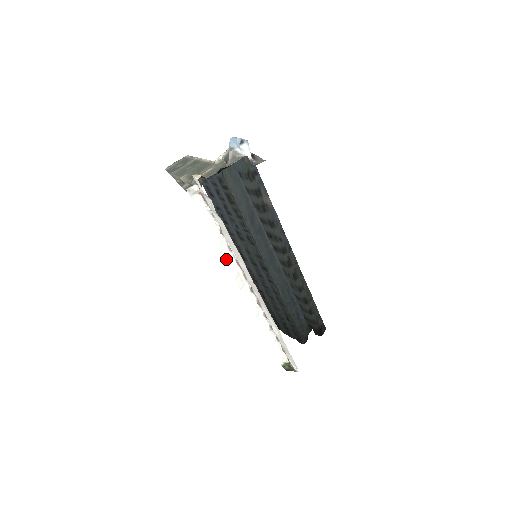
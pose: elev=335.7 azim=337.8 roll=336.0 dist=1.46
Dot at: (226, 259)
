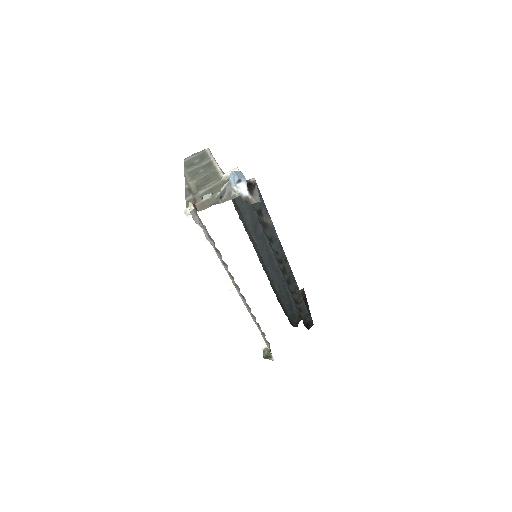
Dot at: (218, 267)
